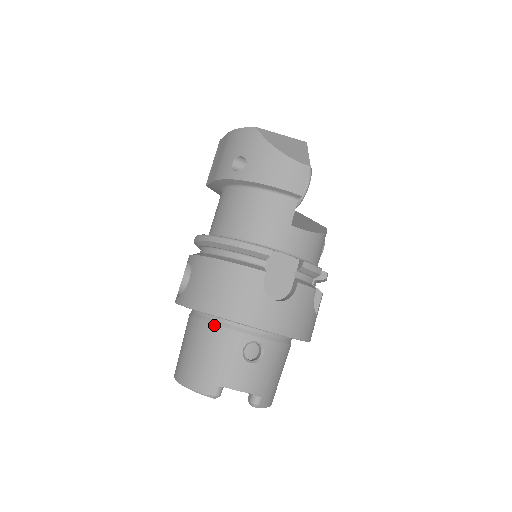
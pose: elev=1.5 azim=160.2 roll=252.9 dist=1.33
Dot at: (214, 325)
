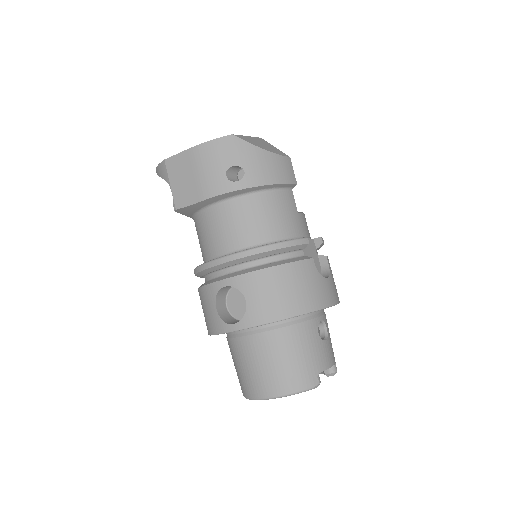
Dot at: (289, 327)
